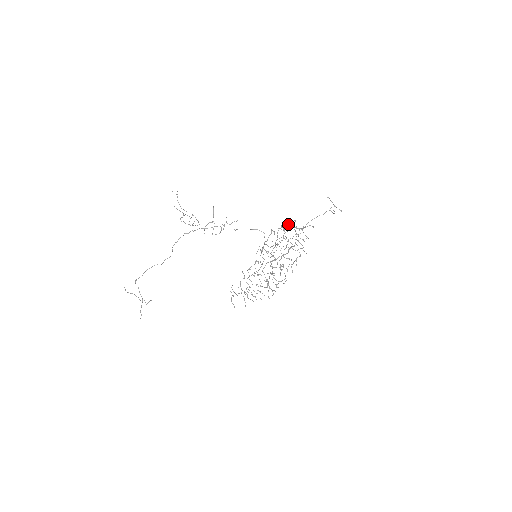
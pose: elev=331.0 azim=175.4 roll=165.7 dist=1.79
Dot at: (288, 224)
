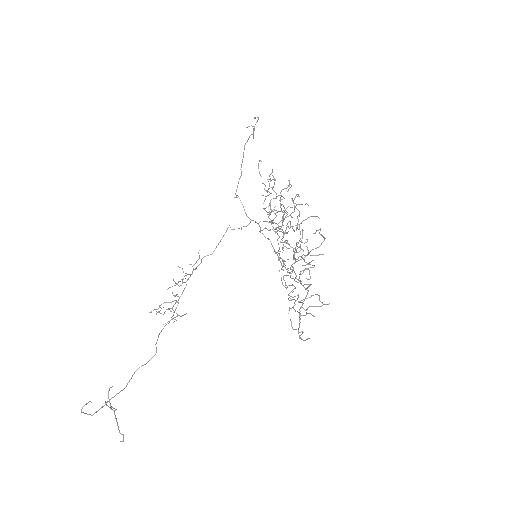
Dot at: occluded
